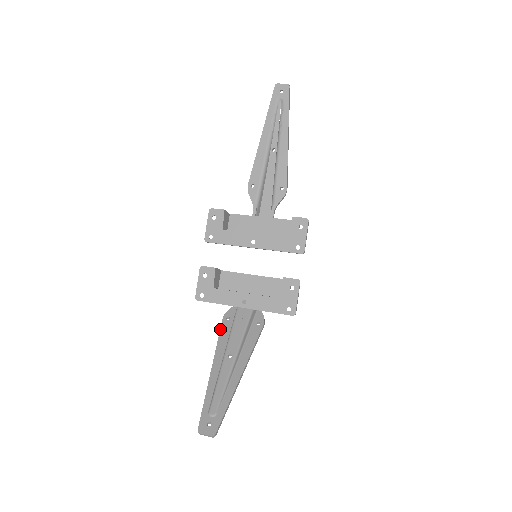
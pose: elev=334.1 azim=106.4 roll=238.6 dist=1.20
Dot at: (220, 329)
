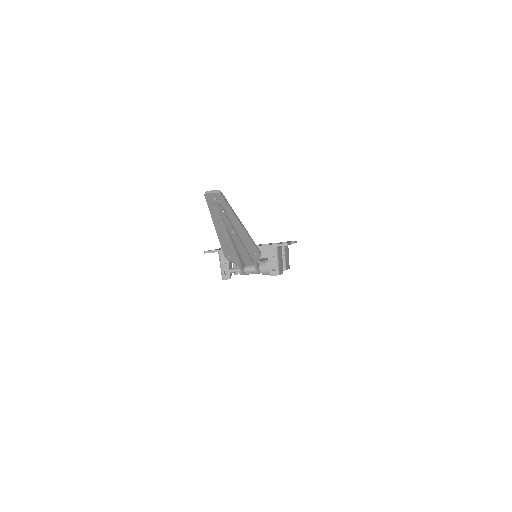
Dot at: (223, 248)
